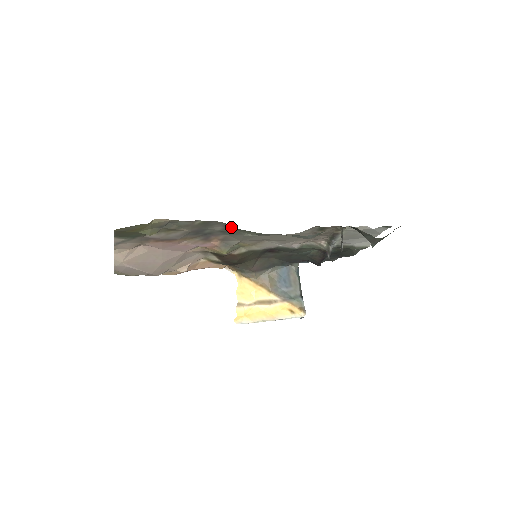
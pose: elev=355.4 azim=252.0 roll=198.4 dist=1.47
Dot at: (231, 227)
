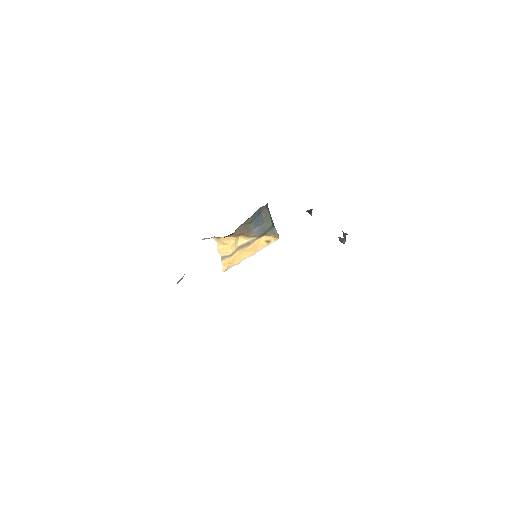
Dot at: occluded
